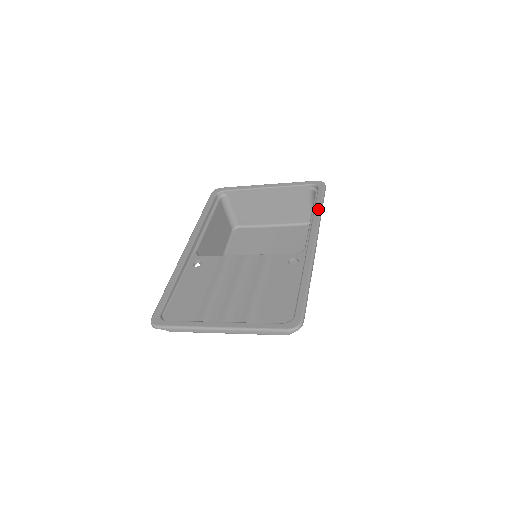
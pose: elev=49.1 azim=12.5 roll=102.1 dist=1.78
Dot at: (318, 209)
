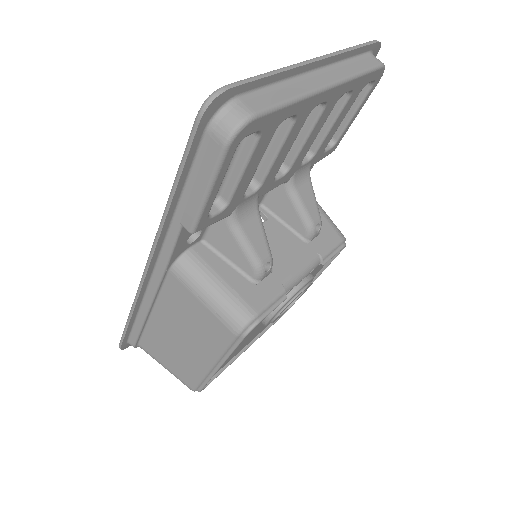
Dot at: occluded
